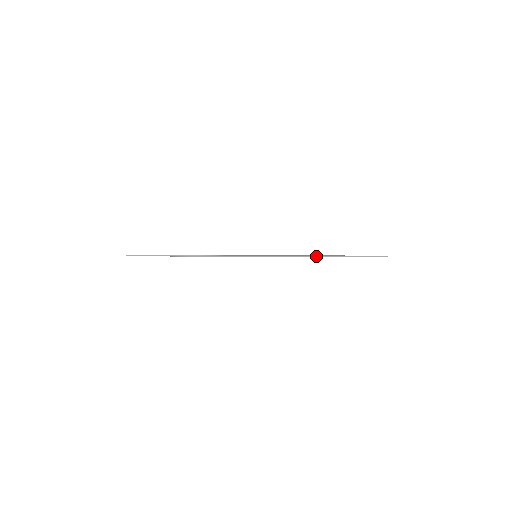
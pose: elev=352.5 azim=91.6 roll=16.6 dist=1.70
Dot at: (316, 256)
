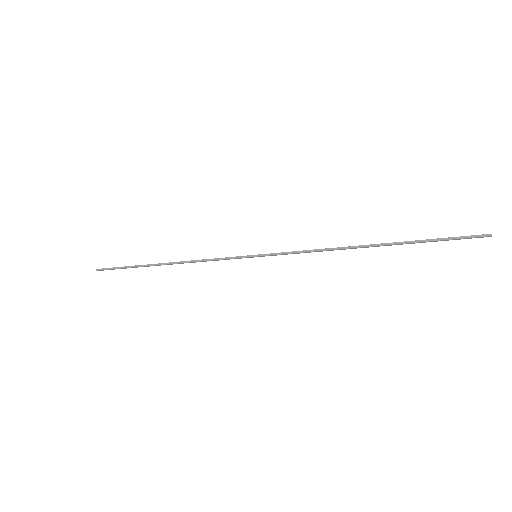
Dot at: (351, 247)
